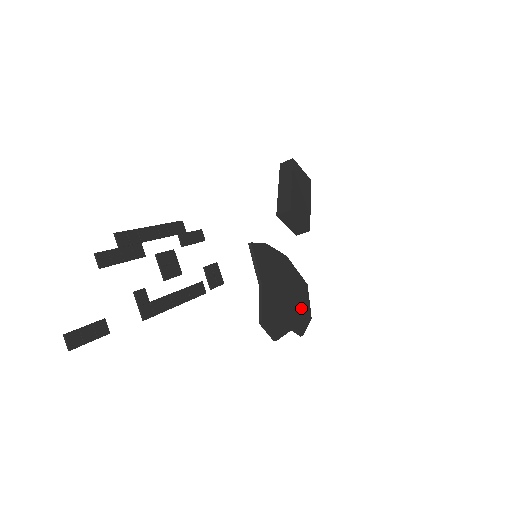
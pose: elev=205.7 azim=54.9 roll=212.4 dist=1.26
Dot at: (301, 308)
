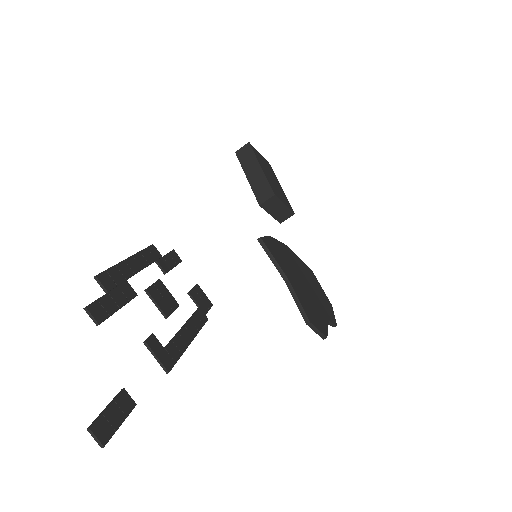
Dot at: (321, 297)
